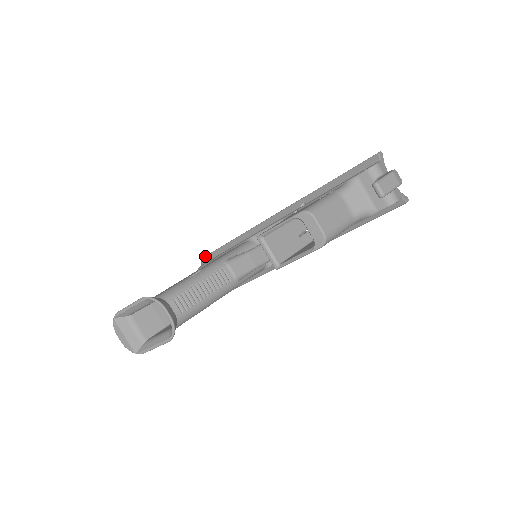
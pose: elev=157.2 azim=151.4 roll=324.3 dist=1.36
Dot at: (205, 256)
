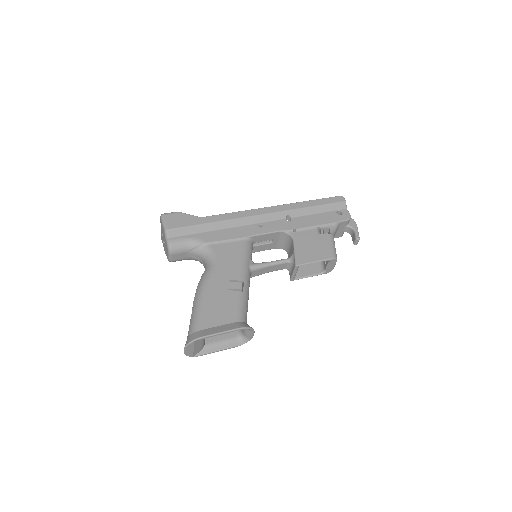
Dot at: (173, 229)
